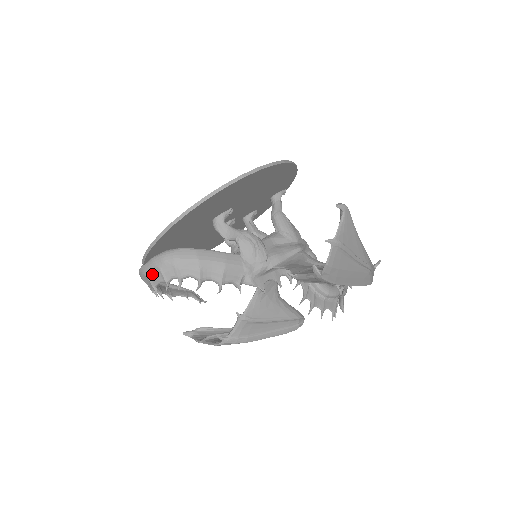
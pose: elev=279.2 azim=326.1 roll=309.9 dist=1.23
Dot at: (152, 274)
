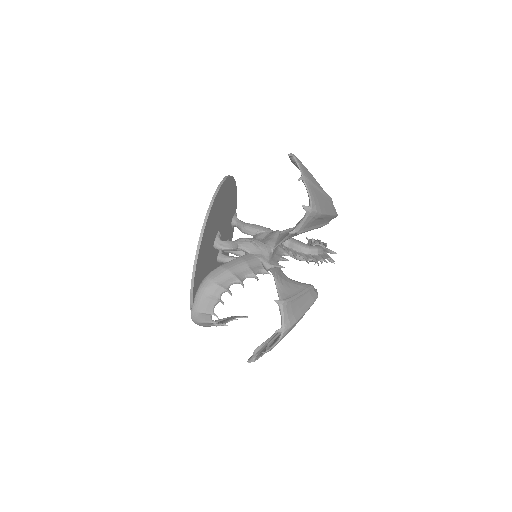
Dot at: (204, 306)
